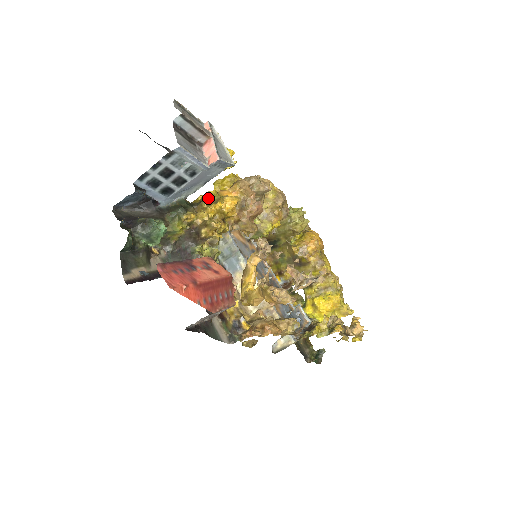
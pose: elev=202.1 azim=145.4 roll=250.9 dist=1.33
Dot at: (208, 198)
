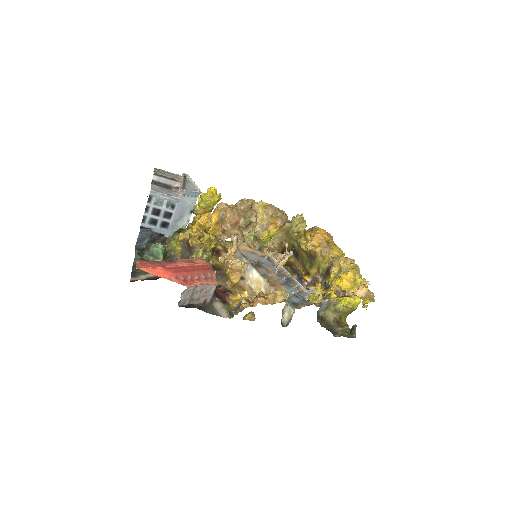
Dot at: (194, 221)
